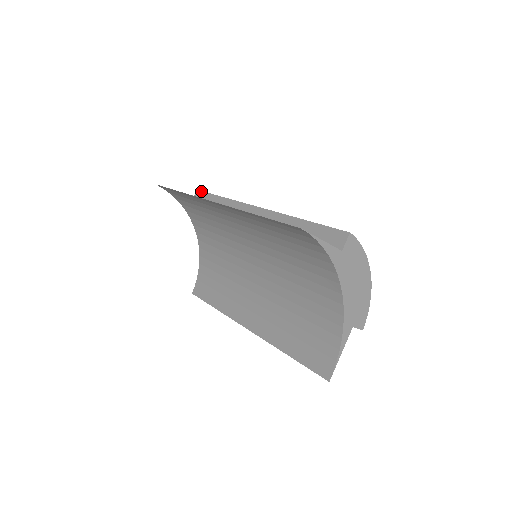
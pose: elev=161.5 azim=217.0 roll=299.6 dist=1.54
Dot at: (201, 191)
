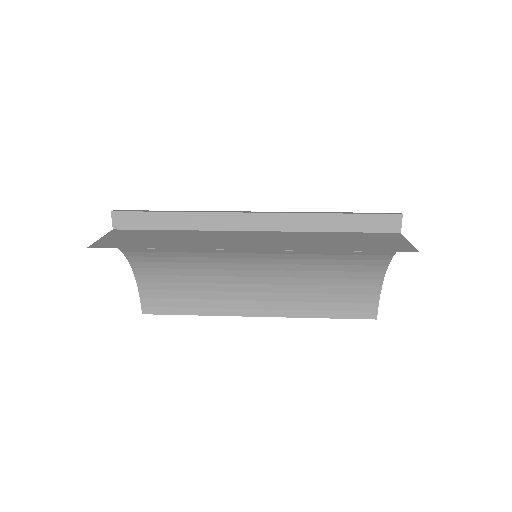
Dot at: (124, 212)
